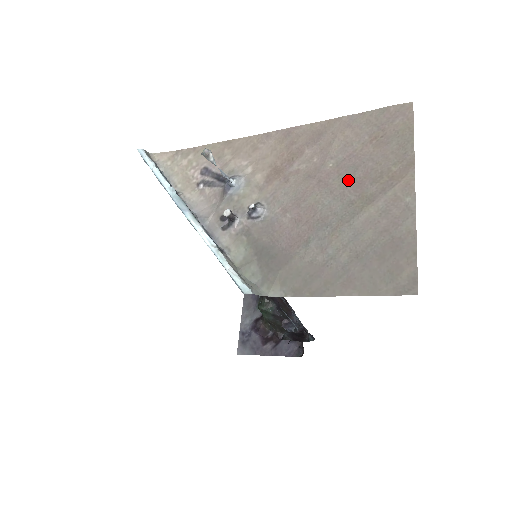
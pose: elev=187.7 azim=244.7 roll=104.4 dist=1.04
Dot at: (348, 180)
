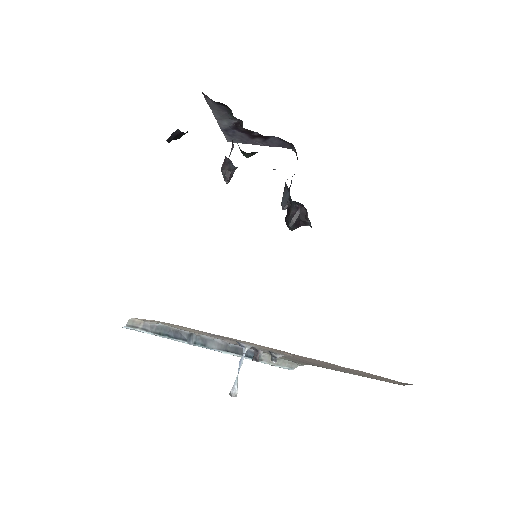
Dot at: occluded
